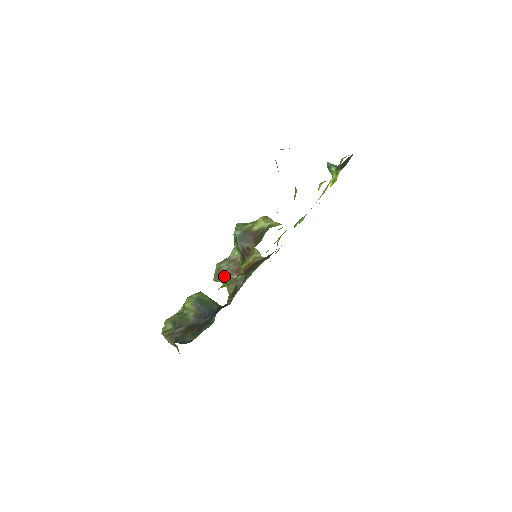
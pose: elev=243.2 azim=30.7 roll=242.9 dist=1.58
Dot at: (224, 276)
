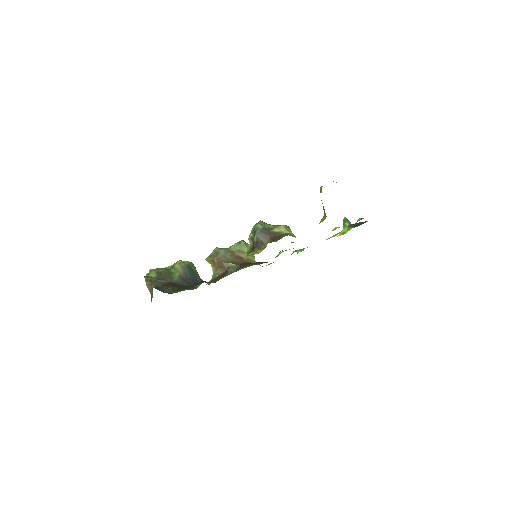
Dot at: (218, 260)
